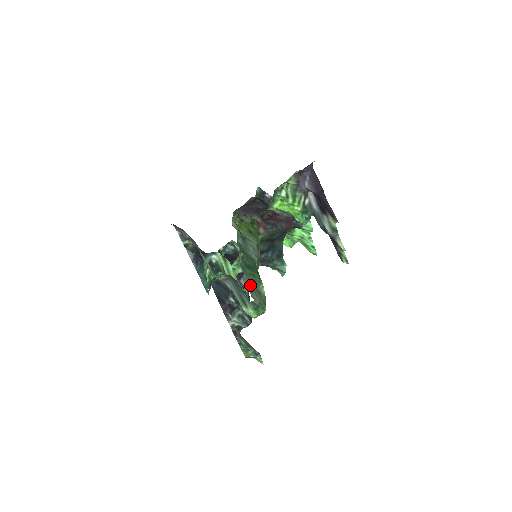
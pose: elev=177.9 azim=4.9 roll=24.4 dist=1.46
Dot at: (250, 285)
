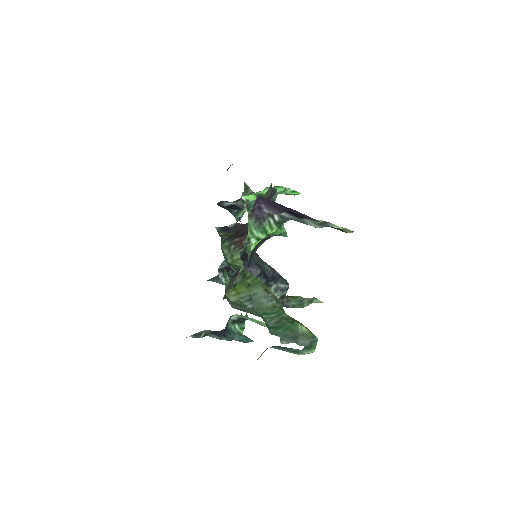
Dot at: (291, 339)
